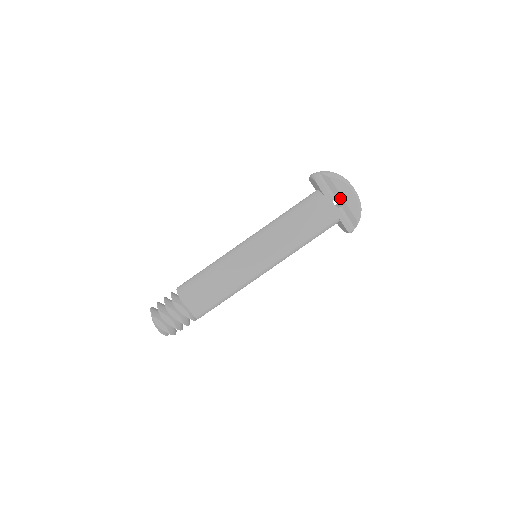
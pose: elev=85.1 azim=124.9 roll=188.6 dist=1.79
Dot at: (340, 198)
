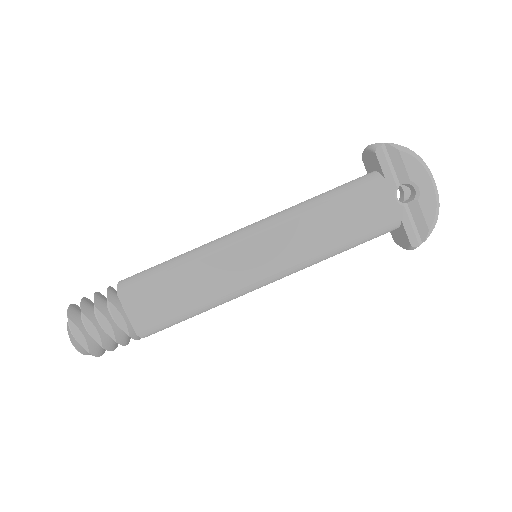
Dot at: (405, 193)
